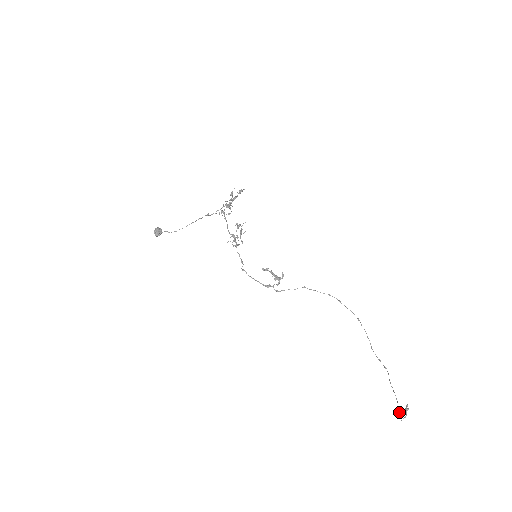
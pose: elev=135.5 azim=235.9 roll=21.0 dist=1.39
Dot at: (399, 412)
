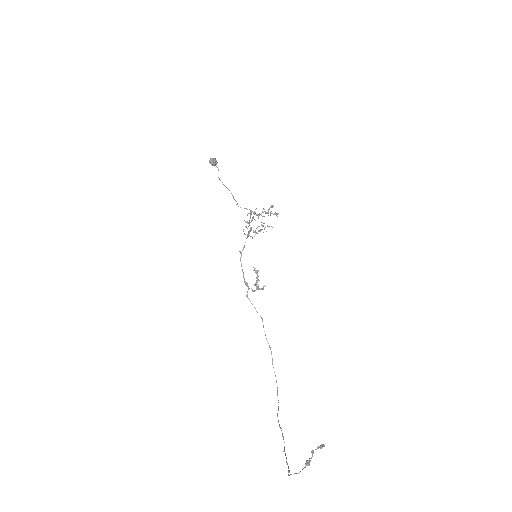
Dot at: occluded
